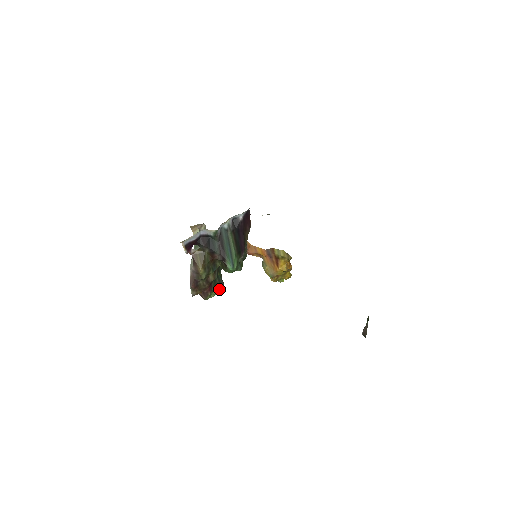
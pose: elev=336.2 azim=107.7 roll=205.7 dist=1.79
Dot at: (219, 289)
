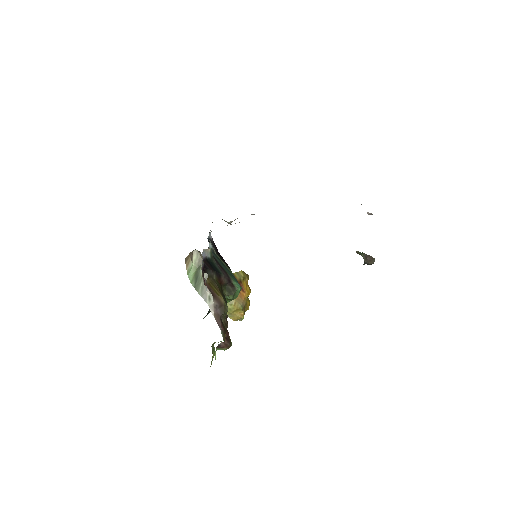
Dot at: occluded
